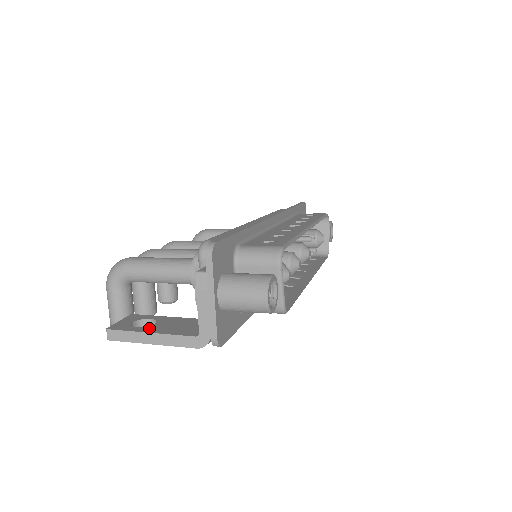
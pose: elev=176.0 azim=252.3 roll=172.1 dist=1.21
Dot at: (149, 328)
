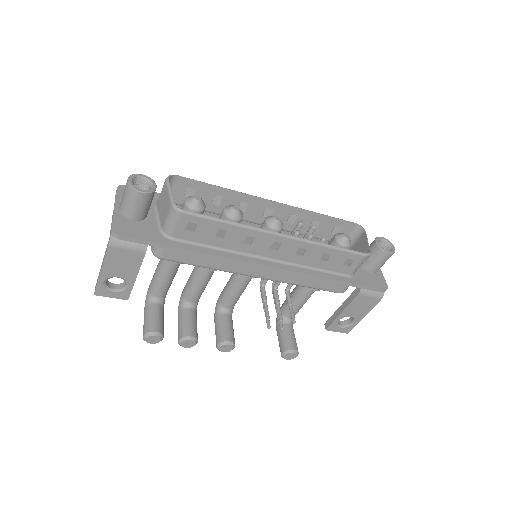
Dot at: occluded
